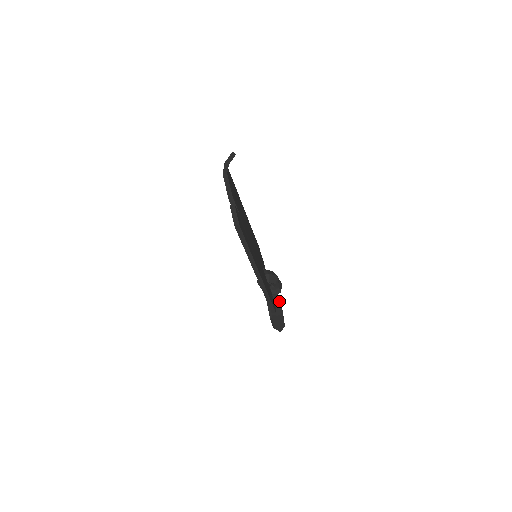
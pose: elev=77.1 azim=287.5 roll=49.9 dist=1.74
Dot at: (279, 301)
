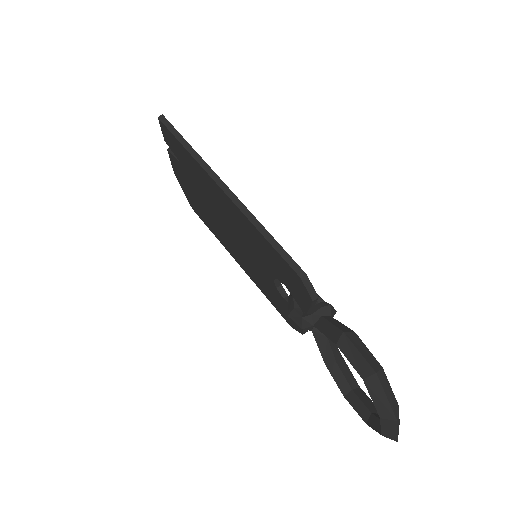
Dot at: (338, 322)
